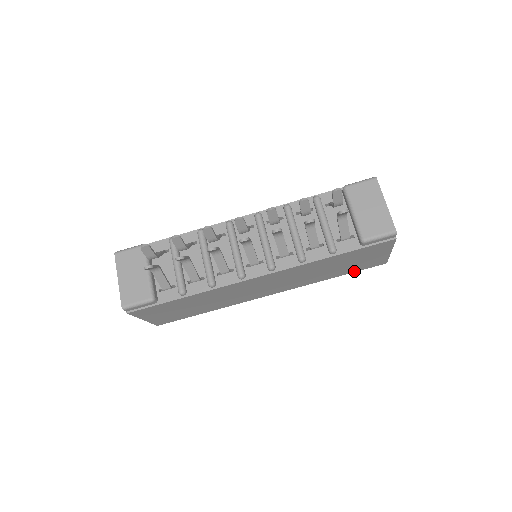
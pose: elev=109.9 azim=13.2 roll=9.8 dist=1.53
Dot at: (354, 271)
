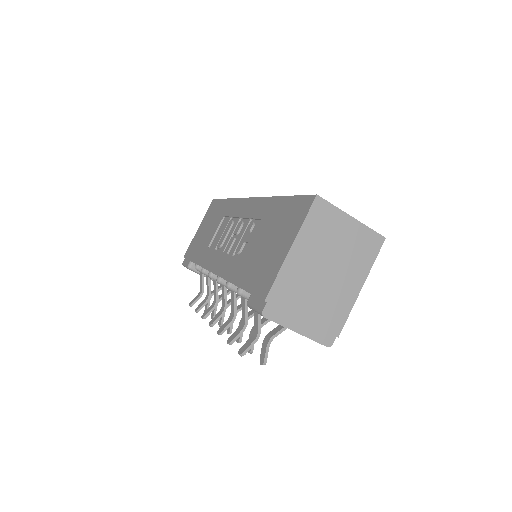
Dot at: occluded
